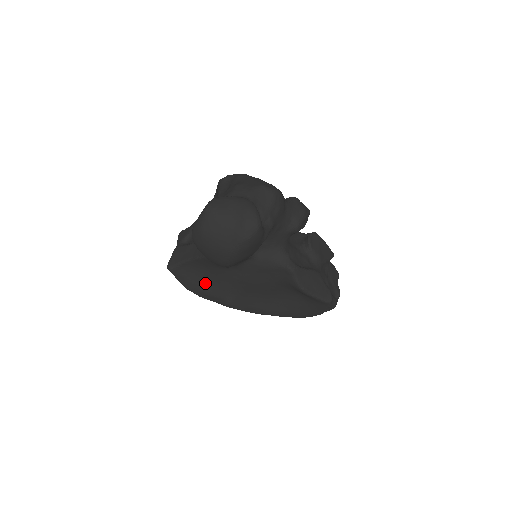
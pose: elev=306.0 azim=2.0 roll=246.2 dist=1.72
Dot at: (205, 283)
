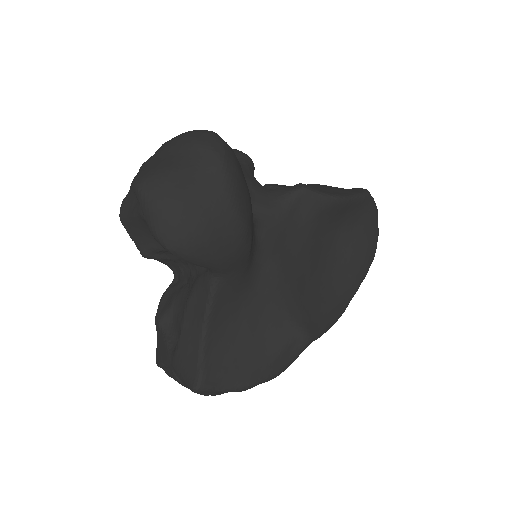
Dot at: (255, 347)
